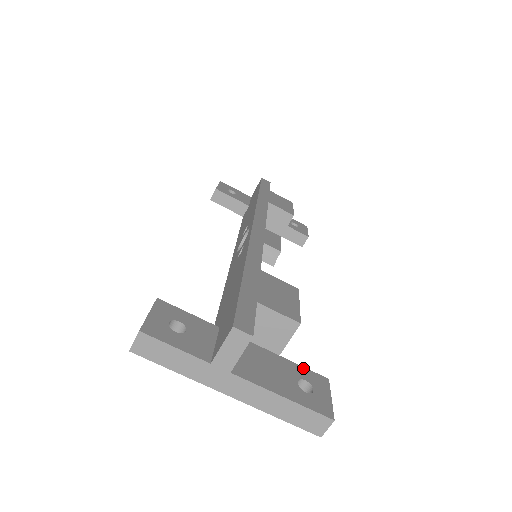
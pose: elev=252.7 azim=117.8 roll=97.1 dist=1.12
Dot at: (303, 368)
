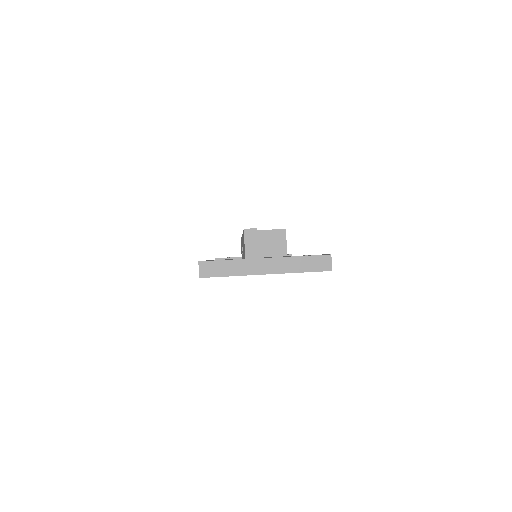
Dot at: occluded
